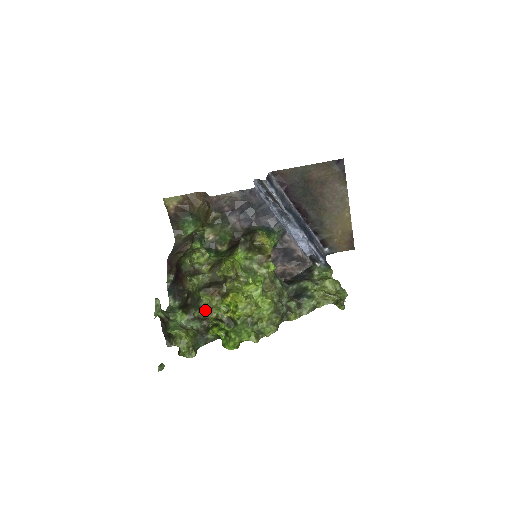
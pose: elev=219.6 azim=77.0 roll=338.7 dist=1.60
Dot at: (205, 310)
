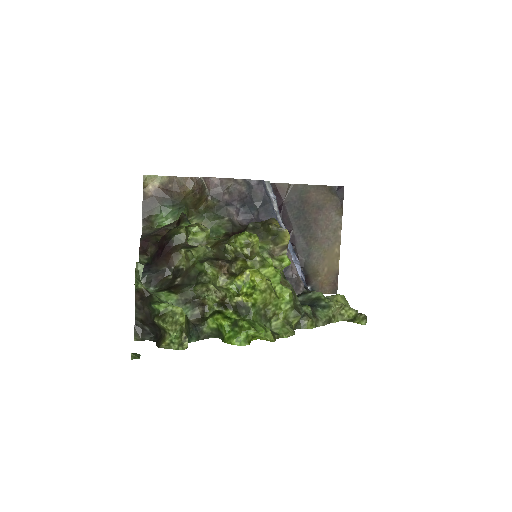
Dot at: (211, 285)
